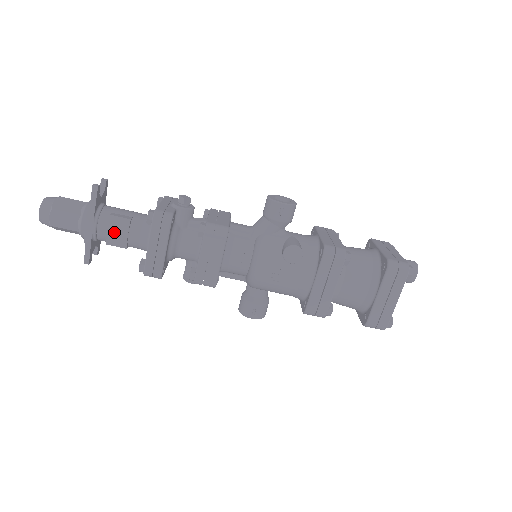
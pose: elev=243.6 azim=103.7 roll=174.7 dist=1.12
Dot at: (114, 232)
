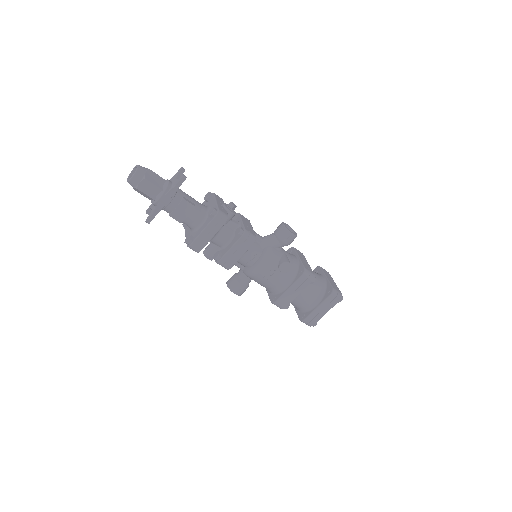
Dot at: (180, 211)
